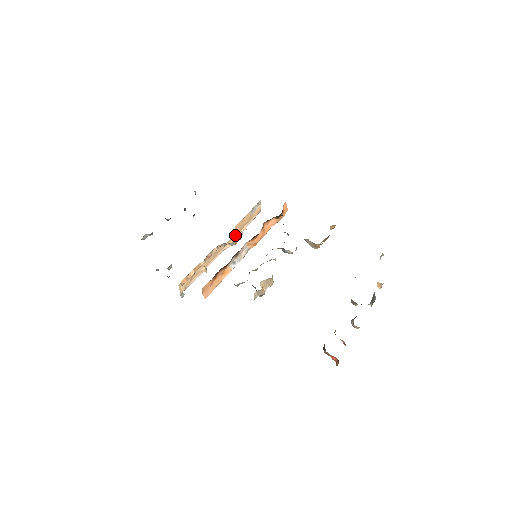
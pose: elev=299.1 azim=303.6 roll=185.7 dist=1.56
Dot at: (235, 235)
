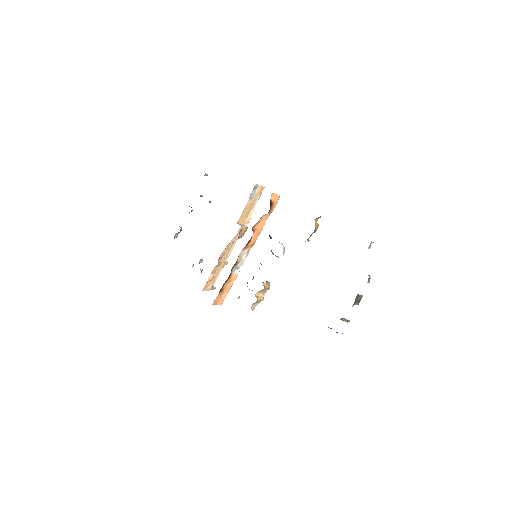
Dot at: (243, 223)
